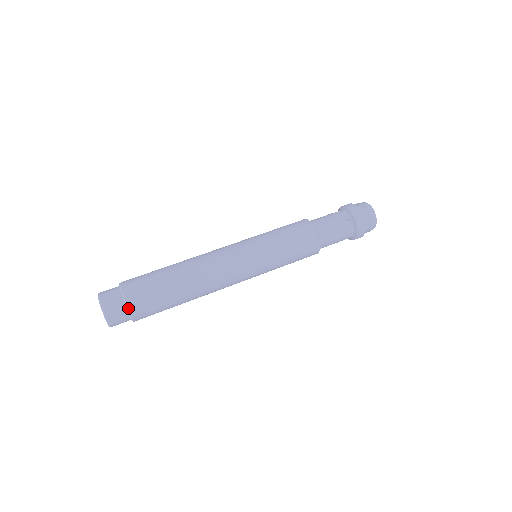
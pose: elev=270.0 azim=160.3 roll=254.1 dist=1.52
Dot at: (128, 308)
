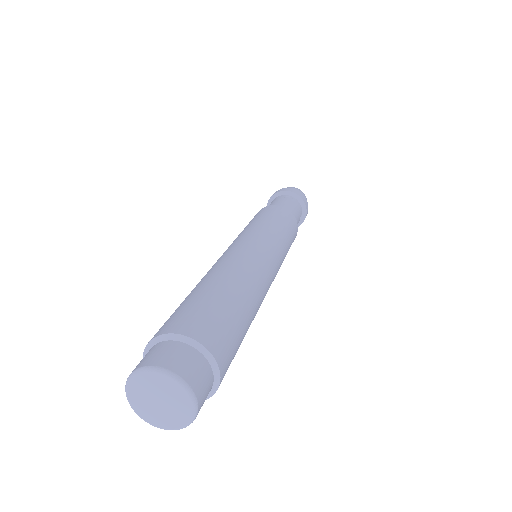
Dot at: (198, 342)
